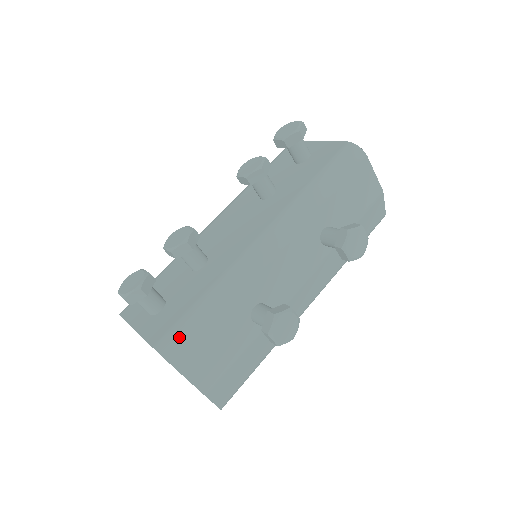
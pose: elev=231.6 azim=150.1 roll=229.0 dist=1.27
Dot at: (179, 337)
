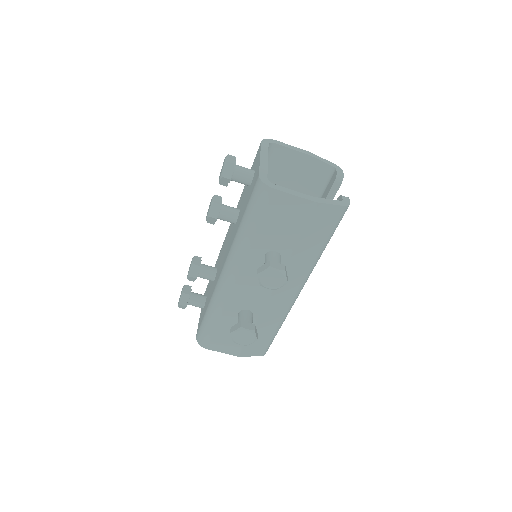
Dot at: (202, 334)
